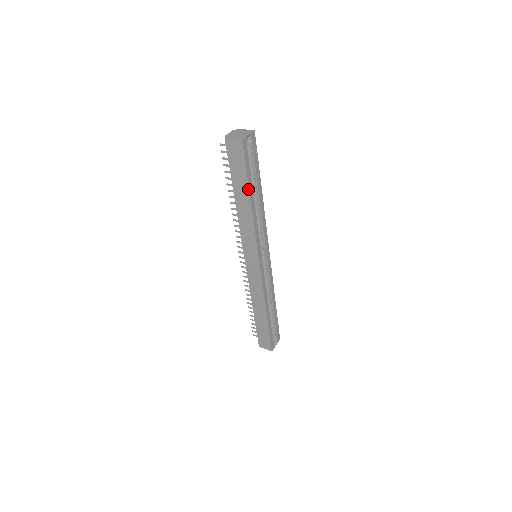
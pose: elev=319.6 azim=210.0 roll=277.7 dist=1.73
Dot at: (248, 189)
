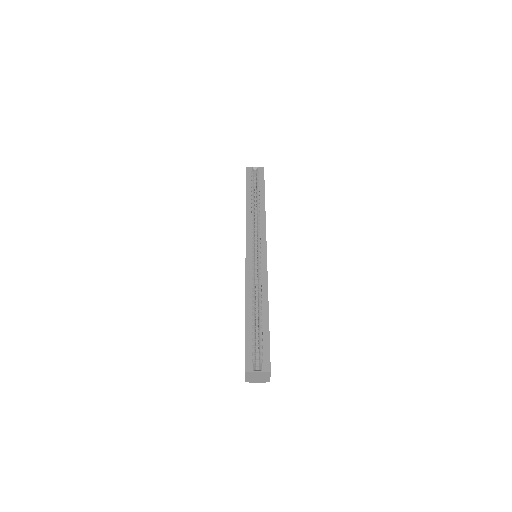
Dot at: (246, 193)
